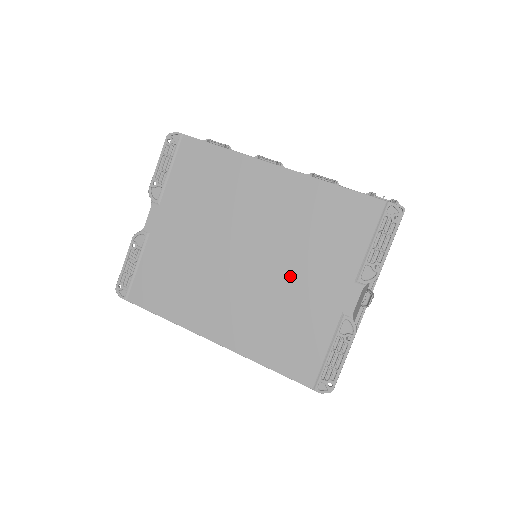
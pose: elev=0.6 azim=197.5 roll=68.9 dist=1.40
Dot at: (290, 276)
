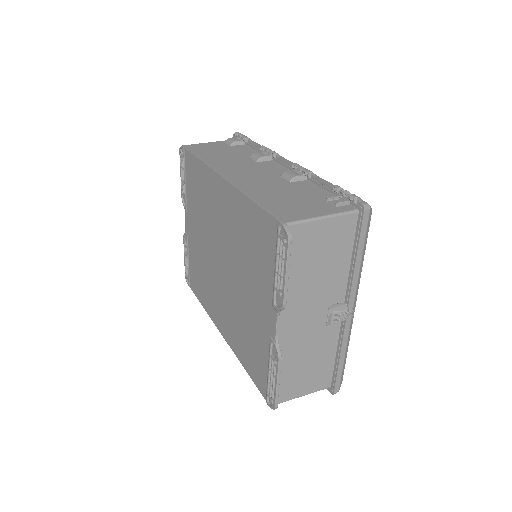
Dot at: (242, 289)
